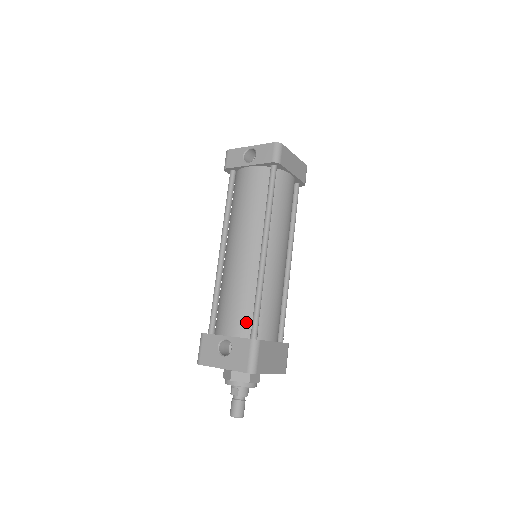
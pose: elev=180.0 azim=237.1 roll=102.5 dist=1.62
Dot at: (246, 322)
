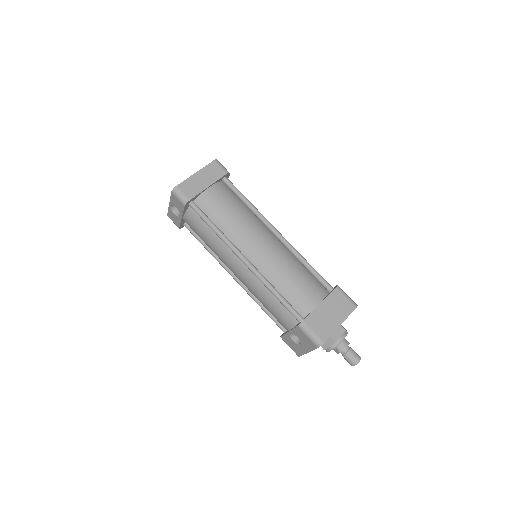
Dot at: (287, 314)
